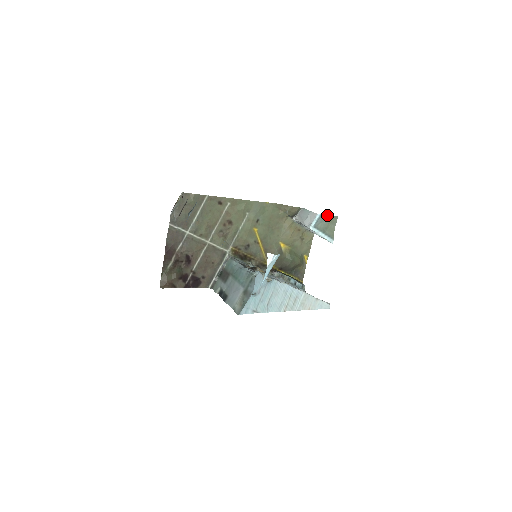
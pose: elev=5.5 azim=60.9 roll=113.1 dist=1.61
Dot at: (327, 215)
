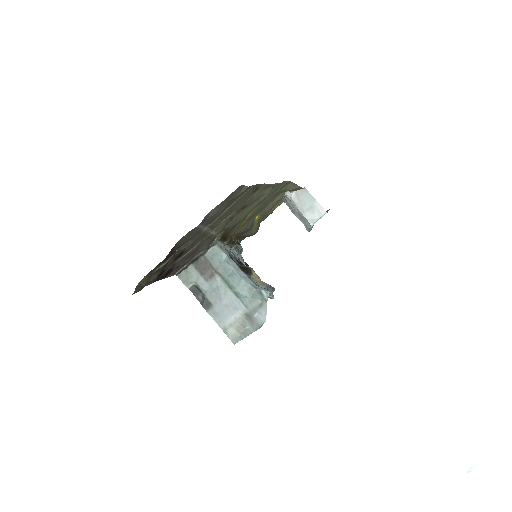
Dot at: occluded
